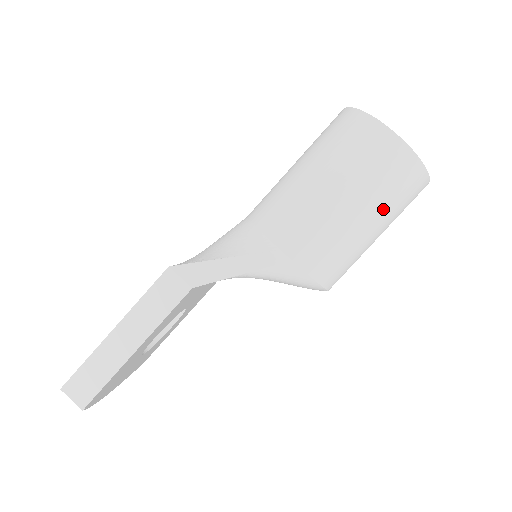
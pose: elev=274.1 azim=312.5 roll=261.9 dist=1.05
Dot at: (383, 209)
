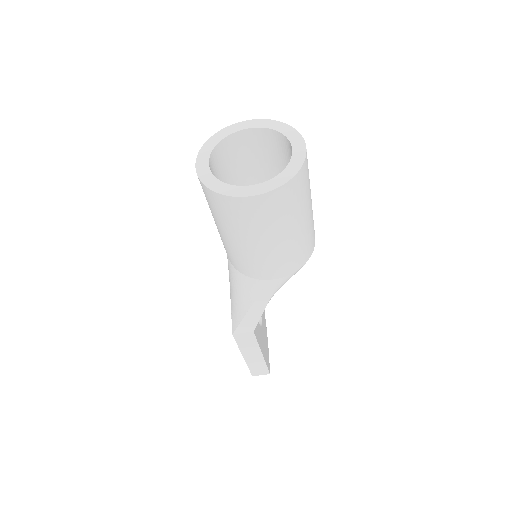
Dot at: (297, 215)
